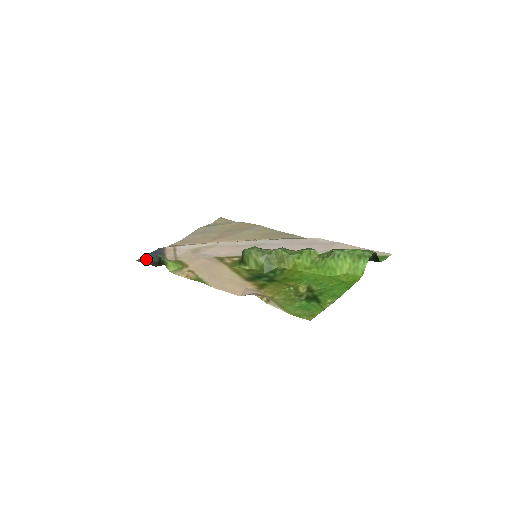
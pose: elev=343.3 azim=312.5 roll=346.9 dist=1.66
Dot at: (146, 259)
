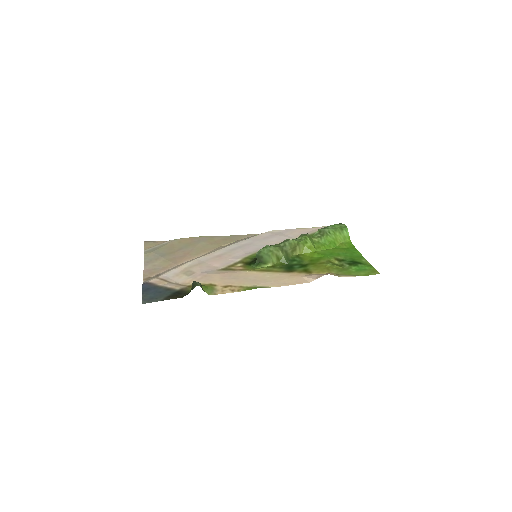
Dot at: (152, 298)
